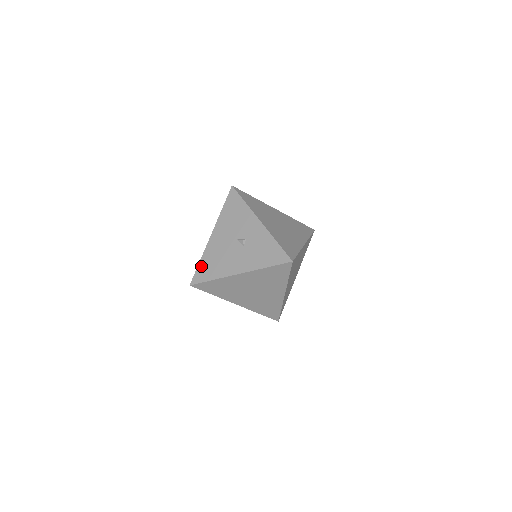
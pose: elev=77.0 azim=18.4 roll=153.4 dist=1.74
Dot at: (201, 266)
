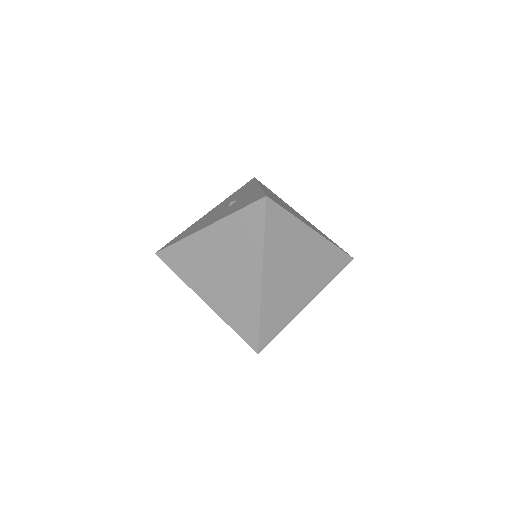
Dot at: (178, 236)
